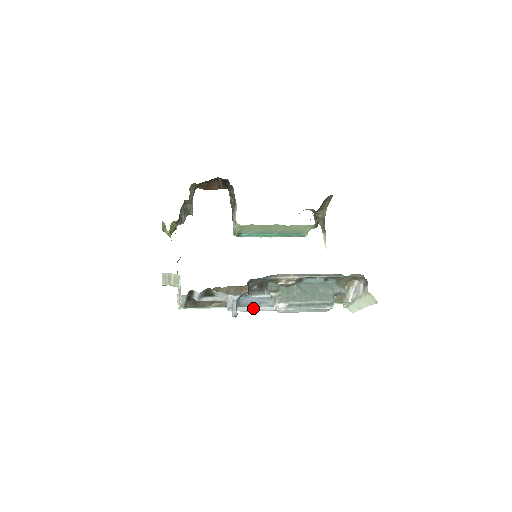
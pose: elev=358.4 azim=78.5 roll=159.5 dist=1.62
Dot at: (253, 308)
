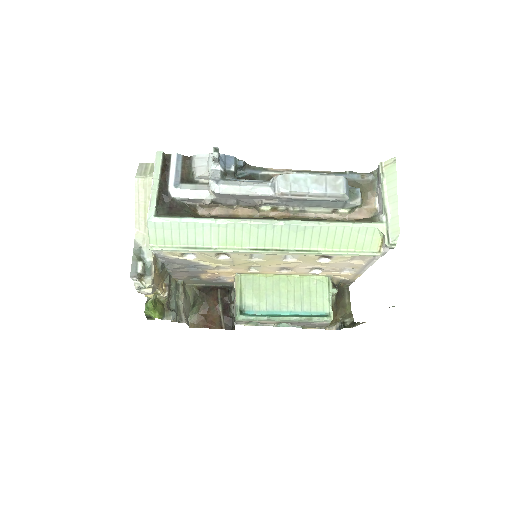
Dot at: (243, 183)
